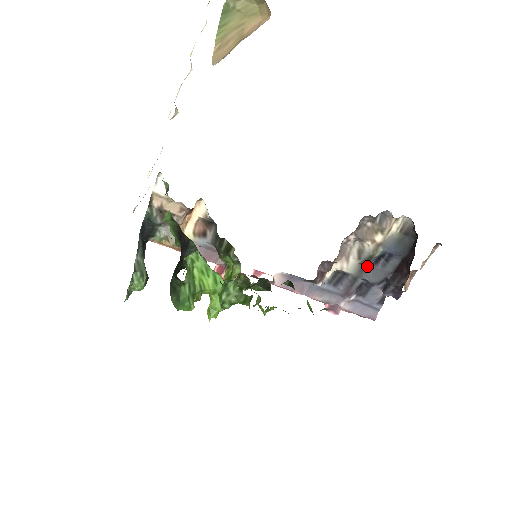
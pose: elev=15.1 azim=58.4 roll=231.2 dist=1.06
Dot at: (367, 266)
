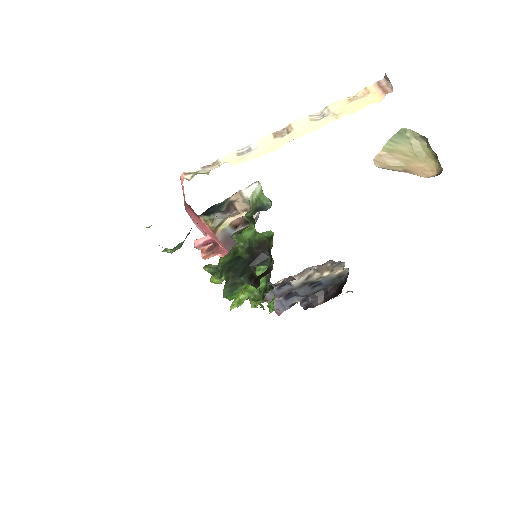
Dot at: (305, 285)
